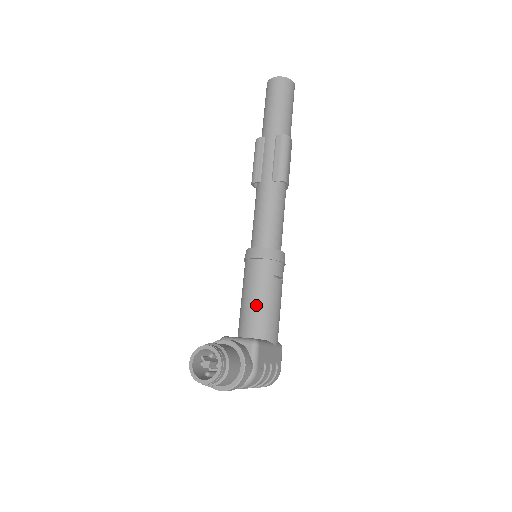
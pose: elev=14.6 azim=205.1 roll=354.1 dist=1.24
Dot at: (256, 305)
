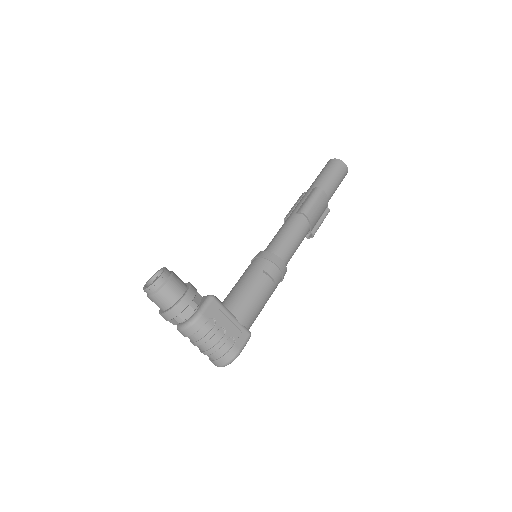
Dot at: (237, 287)
